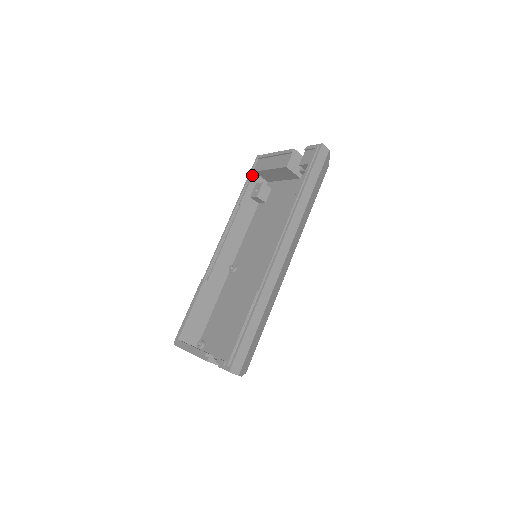
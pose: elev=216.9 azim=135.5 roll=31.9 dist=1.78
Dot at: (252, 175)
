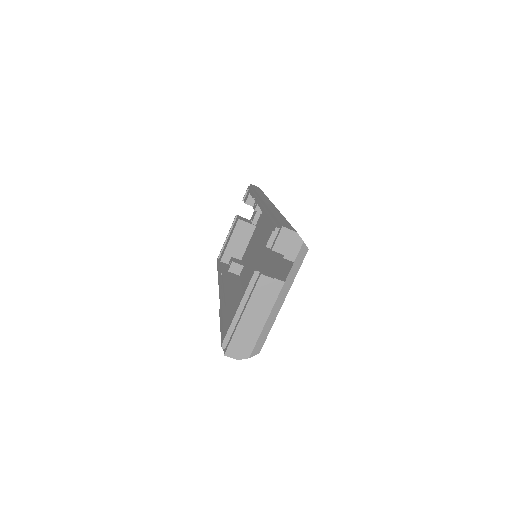
Dot at: (220, 263)
